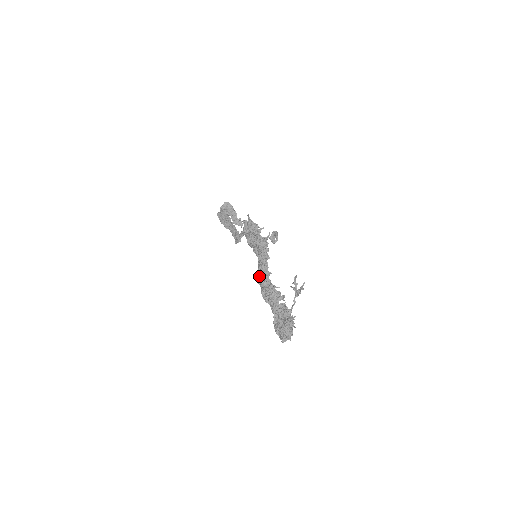
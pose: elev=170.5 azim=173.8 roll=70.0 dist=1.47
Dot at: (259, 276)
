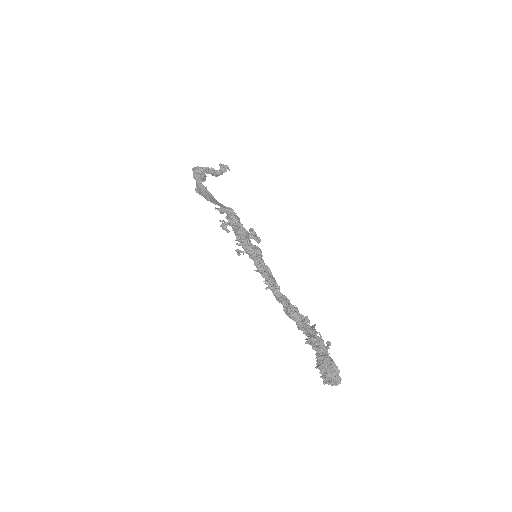
Dot at: occluded
